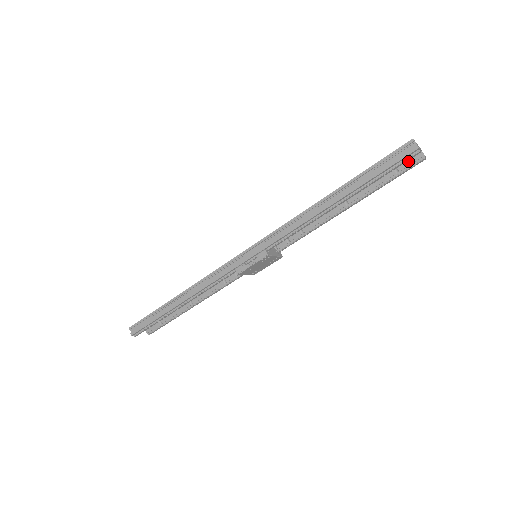
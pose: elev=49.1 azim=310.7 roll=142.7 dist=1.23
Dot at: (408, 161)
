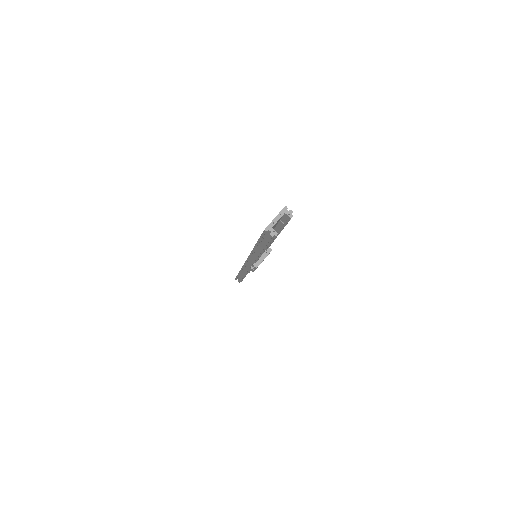
Dot at: (283, 218)
